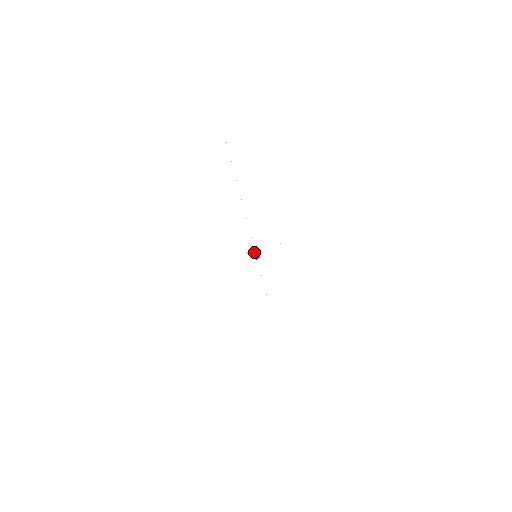
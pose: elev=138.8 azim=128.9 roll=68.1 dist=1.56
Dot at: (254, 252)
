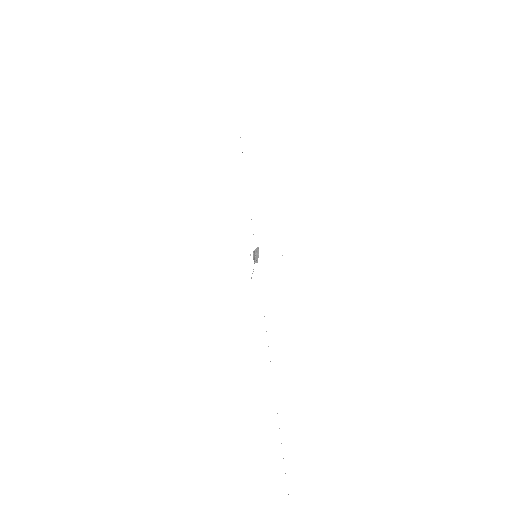
Dot at: occluded
